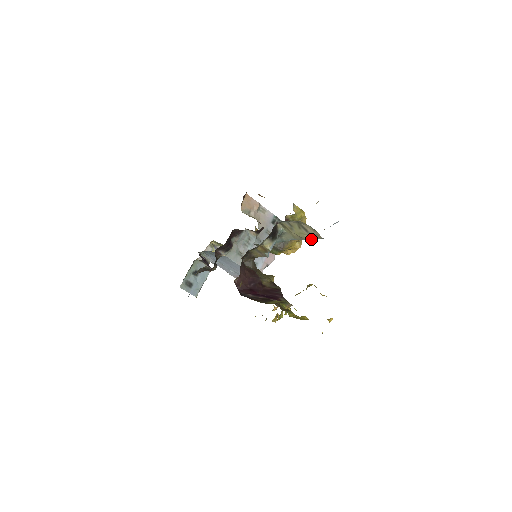
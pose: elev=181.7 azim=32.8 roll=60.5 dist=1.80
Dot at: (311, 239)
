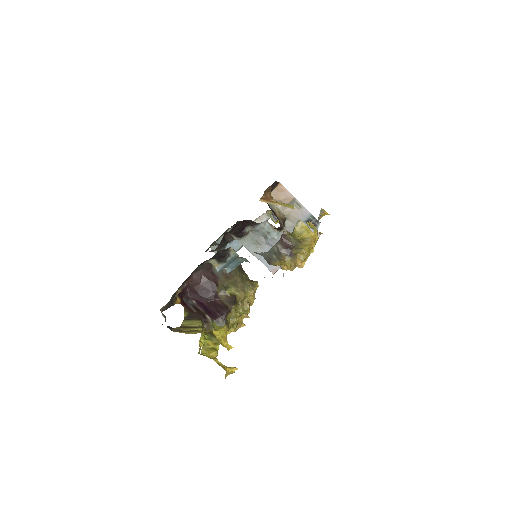
Dot at: occluded
